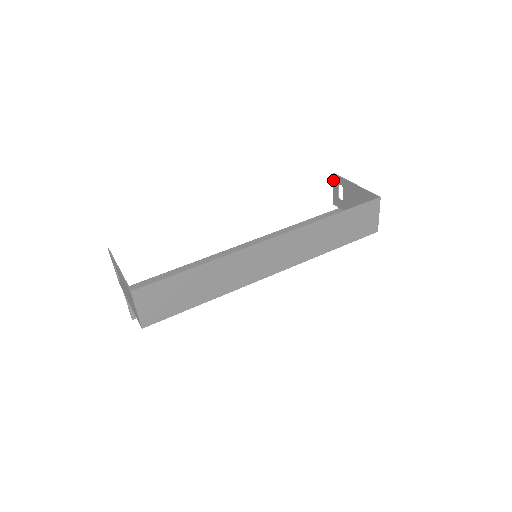
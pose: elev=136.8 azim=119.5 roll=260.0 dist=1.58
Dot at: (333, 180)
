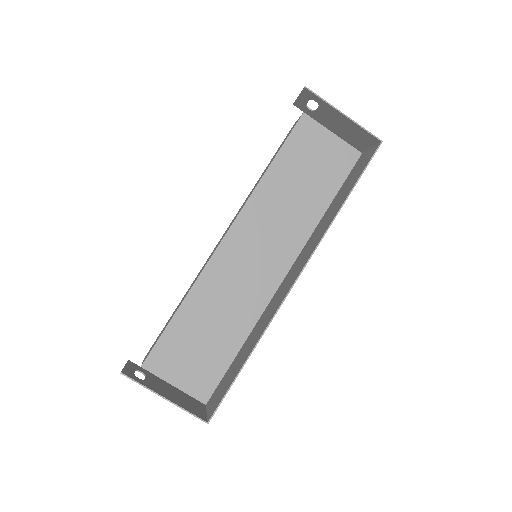
Dot at: (301, 91)
